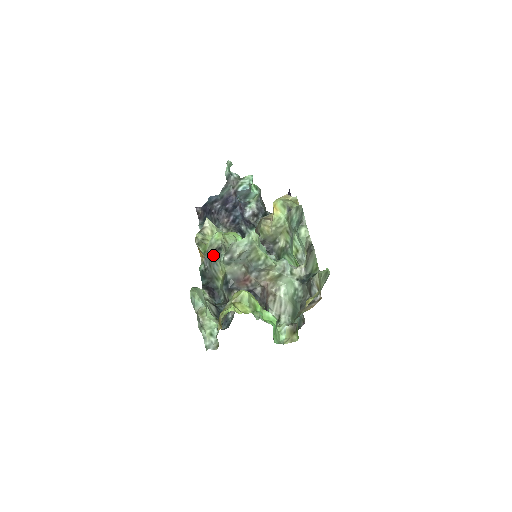
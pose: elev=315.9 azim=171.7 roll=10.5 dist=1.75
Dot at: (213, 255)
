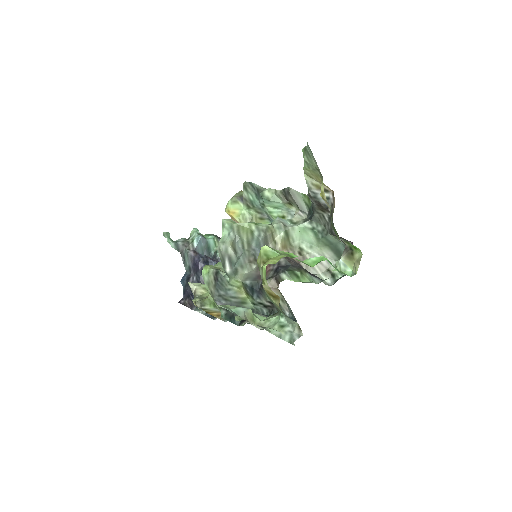
Dot at: (218, 287)
